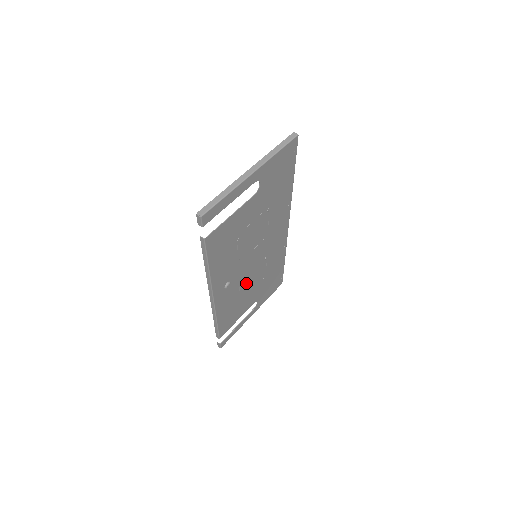
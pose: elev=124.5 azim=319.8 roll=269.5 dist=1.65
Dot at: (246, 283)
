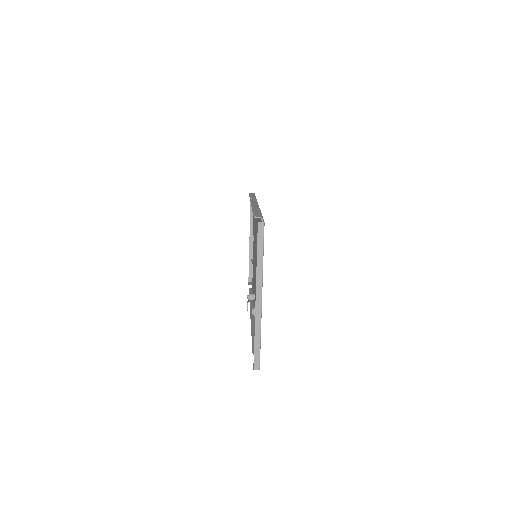
Dot at: occluded
